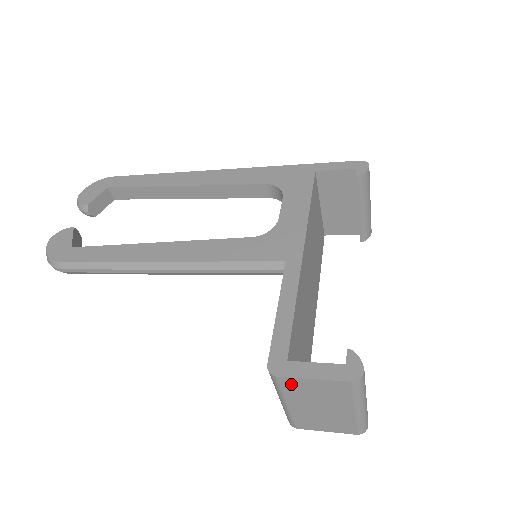
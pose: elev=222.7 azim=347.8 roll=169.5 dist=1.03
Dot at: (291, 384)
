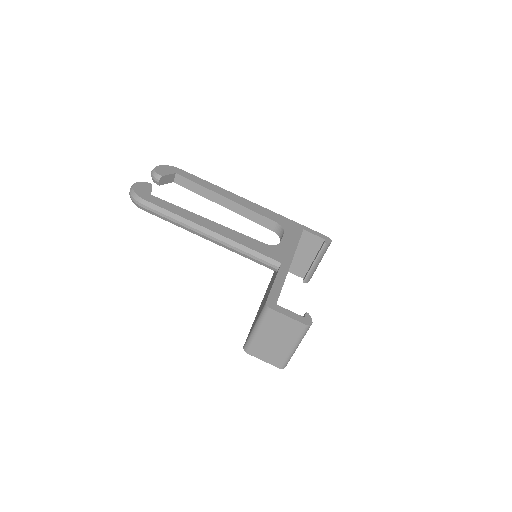
Dot at: (273, 316)
